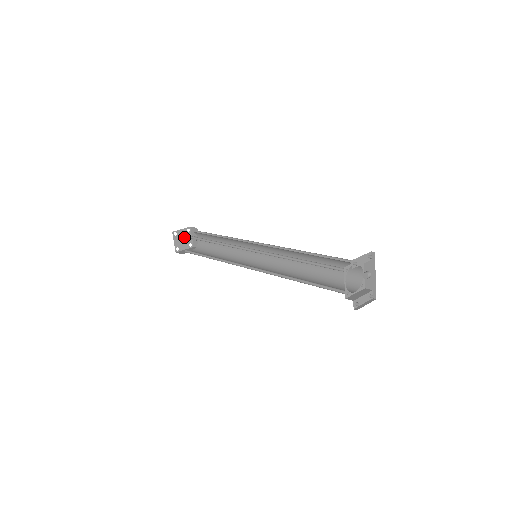
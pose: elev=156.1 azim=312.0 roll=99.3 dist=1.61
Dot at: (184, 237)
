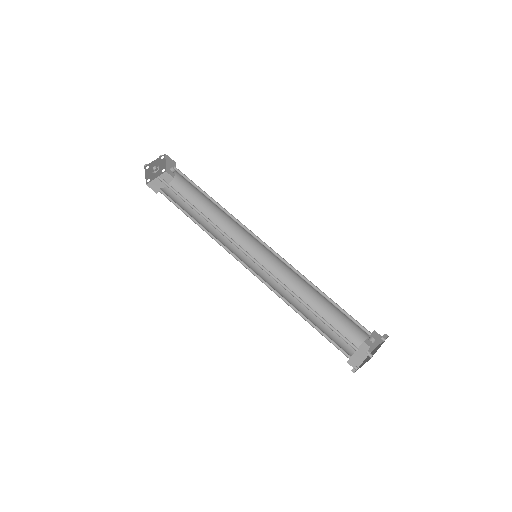
Dot at: (156, 164)
